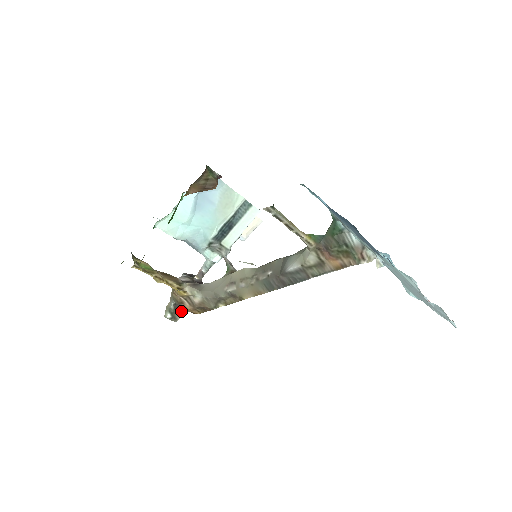
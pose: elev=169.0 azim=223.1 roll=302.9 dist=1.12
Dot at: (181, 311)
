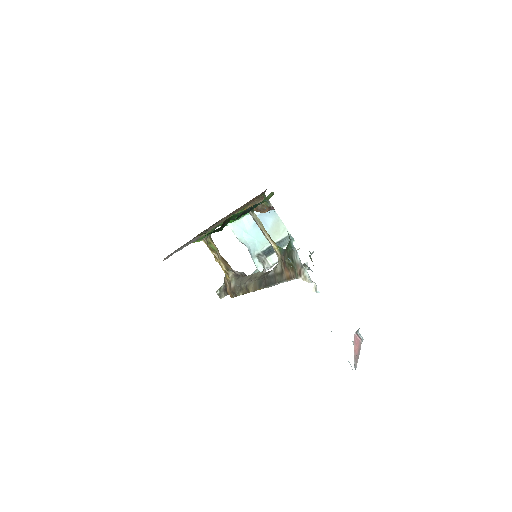
Dot at: (226, 293)
